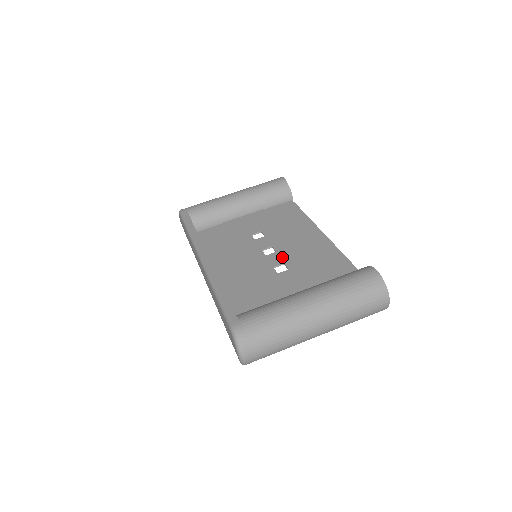
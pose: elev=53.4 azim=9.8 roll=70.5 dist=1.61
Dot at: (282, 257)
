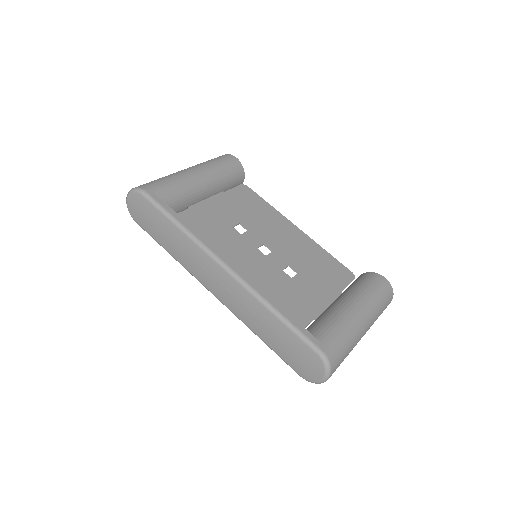
Dot at: (283, 258)
